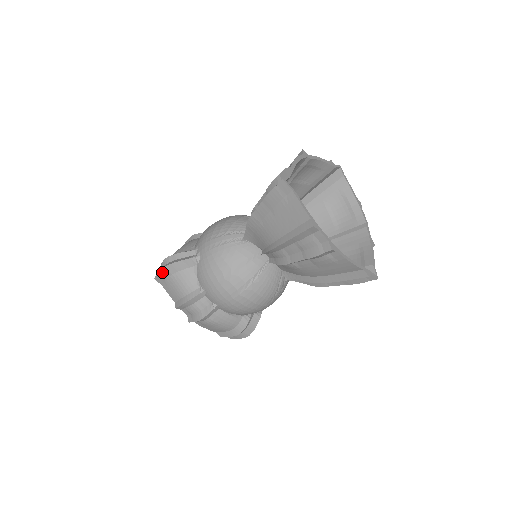
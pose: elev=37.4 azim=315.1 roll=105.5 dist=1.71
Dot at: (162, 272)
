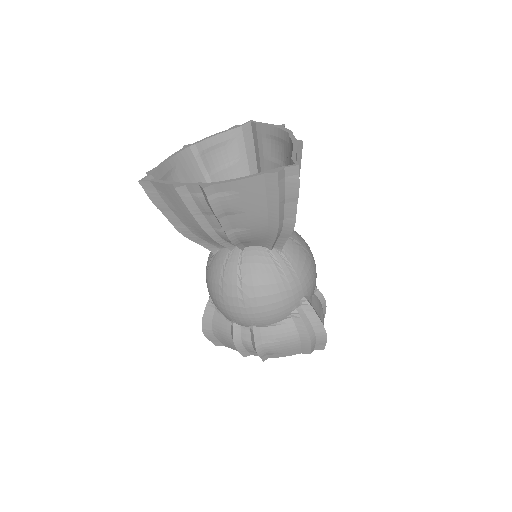
Dot at: (207, 335)
